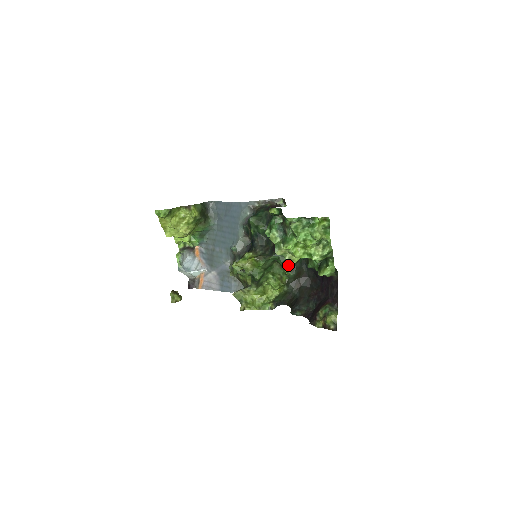
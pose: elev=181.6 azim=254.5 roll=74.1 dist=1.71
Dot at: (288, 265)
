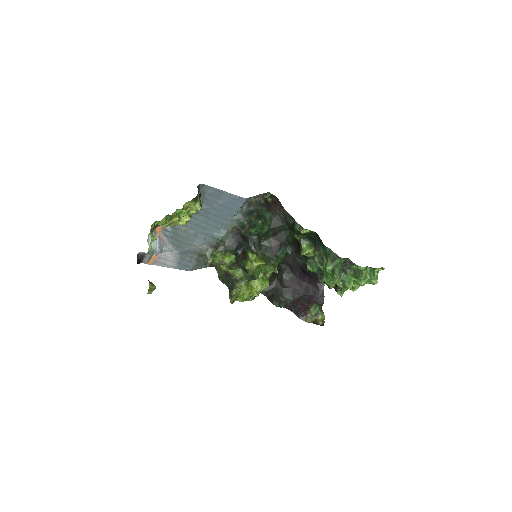
Dot at: occluded
